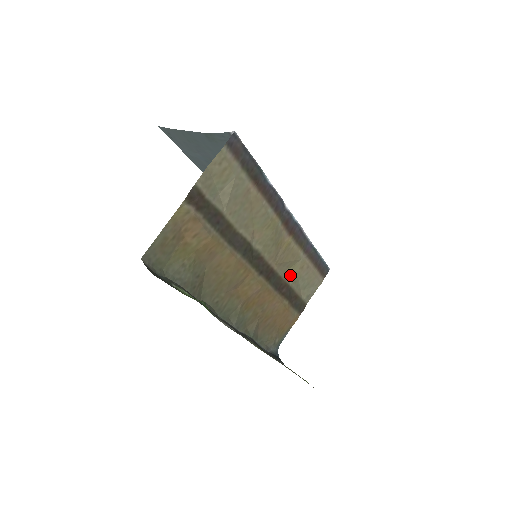
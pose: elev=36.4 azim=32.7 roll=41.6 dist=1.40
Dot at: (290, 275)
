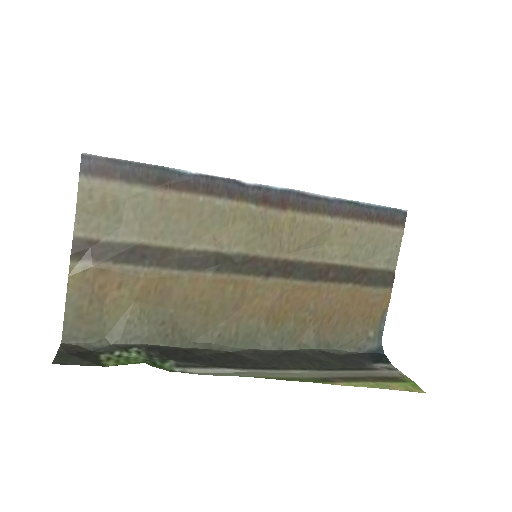
Dot at: (330, 252)
